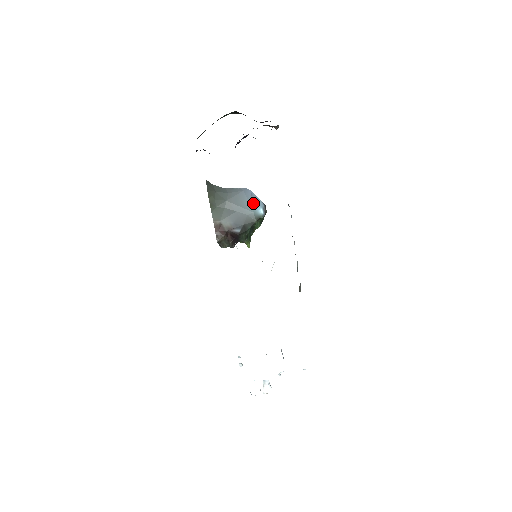
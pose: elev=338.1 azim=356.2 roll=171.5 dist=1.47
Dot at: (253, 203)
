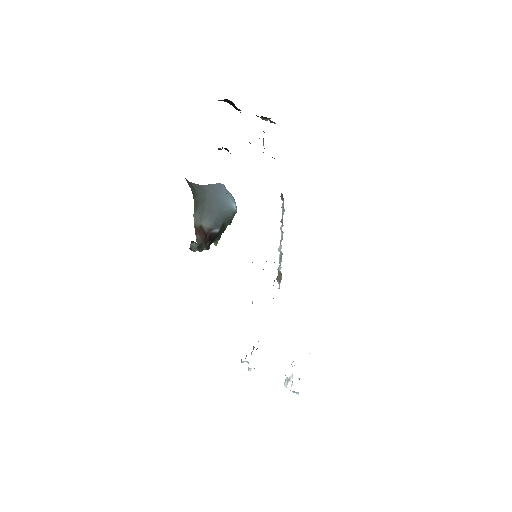
Dot at: (228, 199)
